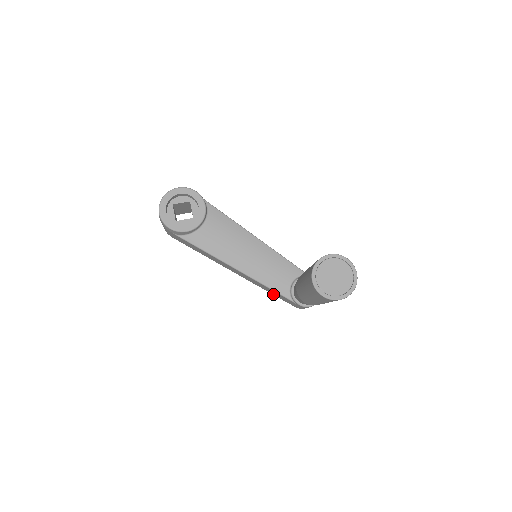
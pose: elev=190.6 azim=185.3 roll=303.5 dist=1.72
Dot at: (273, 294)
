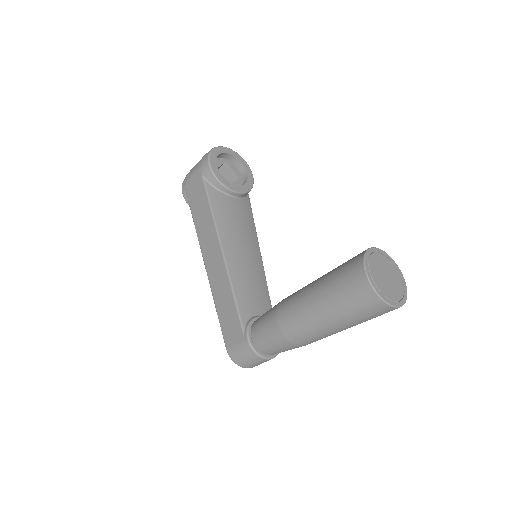
Dot at: (220, 314)
